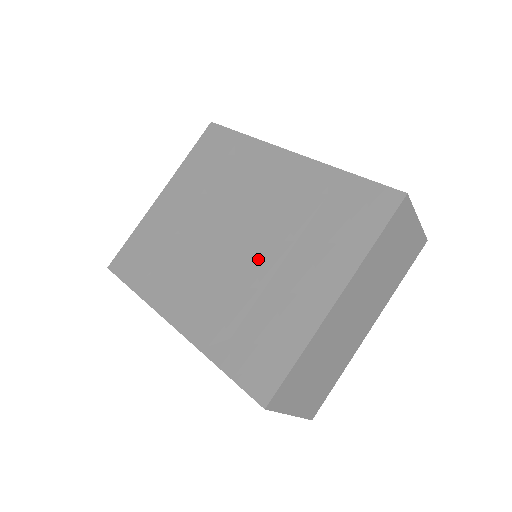
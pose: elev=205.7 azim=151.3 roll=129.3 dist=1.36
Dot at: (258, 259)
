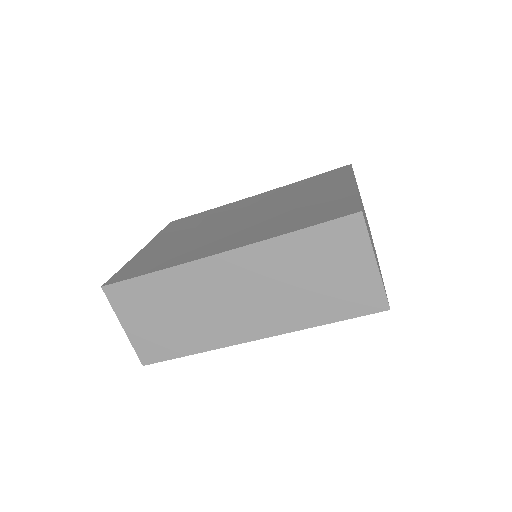
Dot at: (275, 209)
